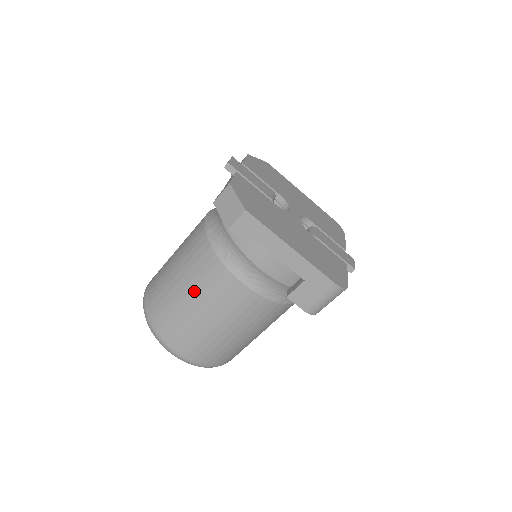
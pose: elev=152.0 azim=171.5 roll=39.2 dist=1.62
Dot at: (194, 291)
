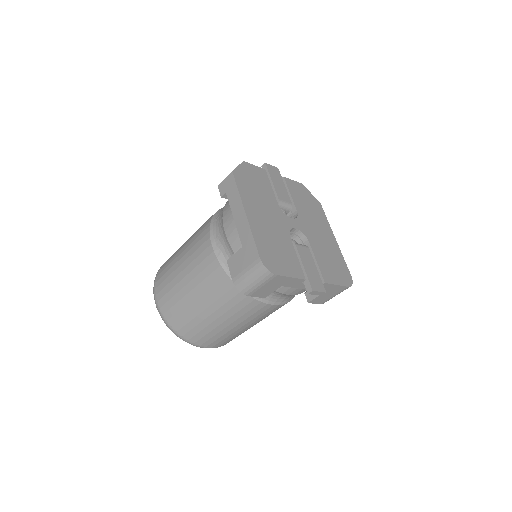
Dot at: (188, 244)
